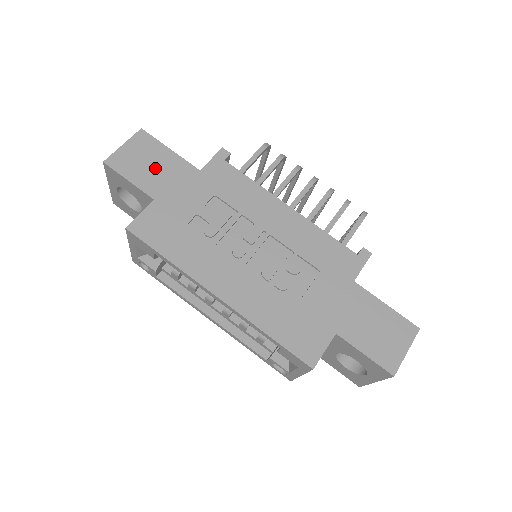
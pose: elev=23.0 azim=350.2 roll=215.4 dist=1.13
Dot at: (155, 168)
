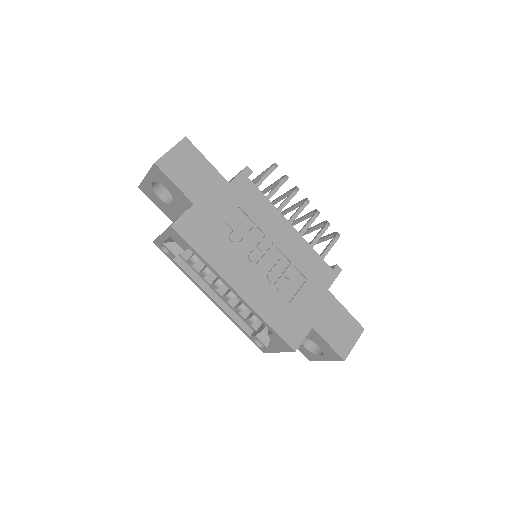
Dot at: (195, 175)
